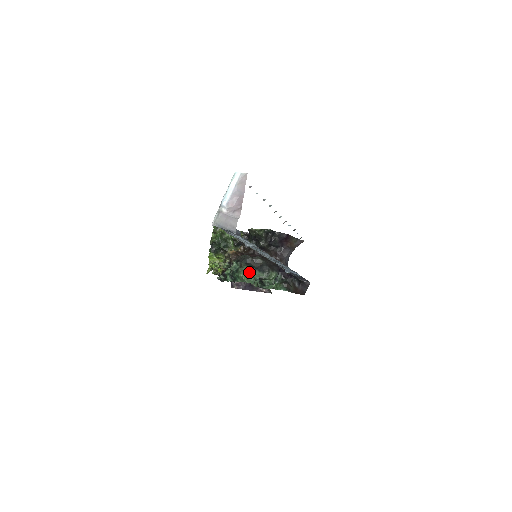
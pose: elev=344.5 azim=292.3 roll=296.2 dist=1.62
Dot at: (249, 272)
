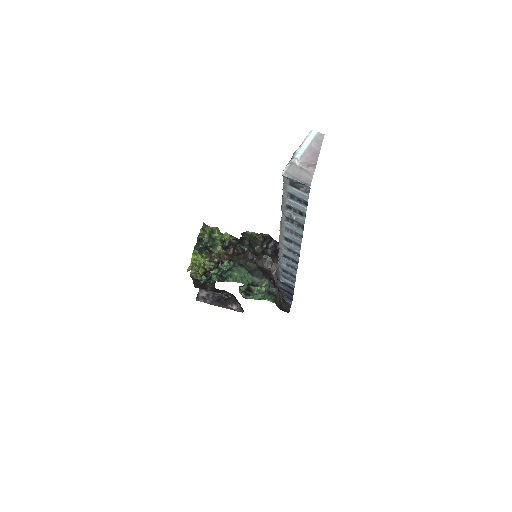
Dot at: (243, 273)
